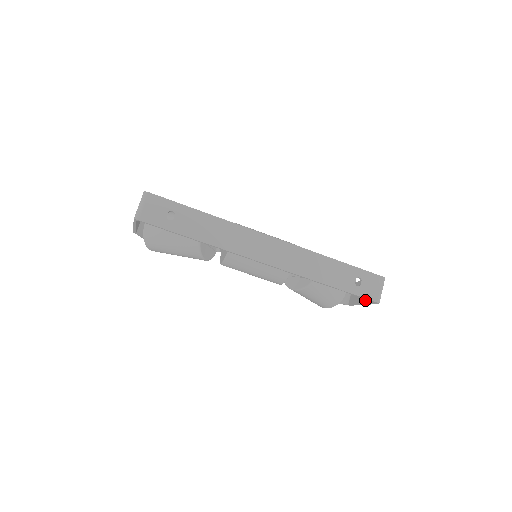
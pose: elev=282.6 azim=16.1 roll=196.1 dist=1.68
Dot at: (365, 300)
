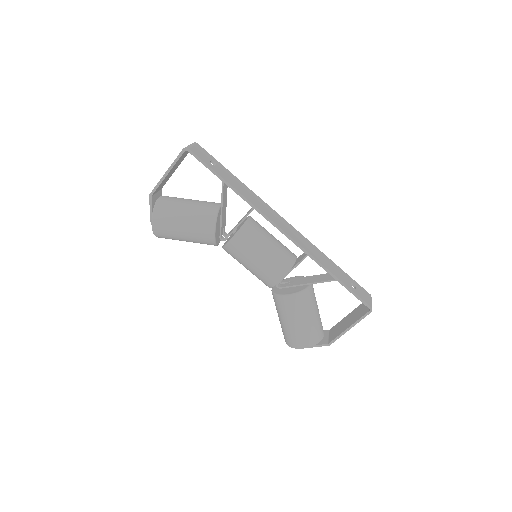
Dot at: (352, 322)
